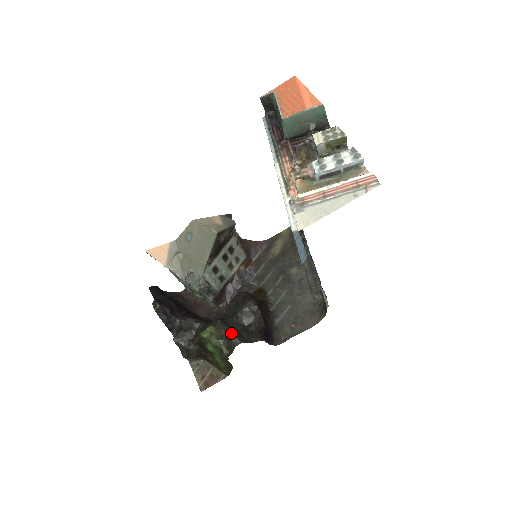
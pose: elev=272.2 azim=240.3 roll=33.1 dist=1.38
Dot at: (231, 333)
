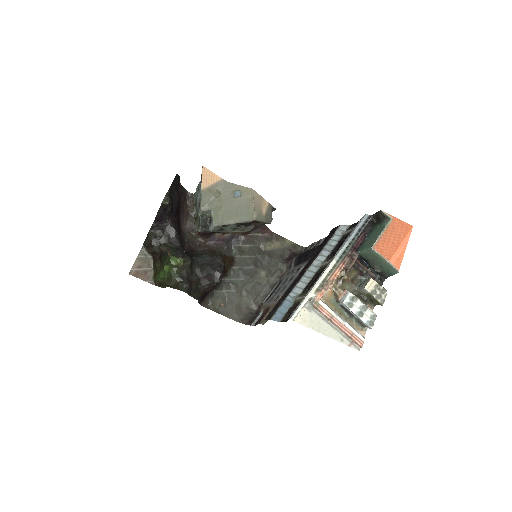
Dot at: (188, 278)
